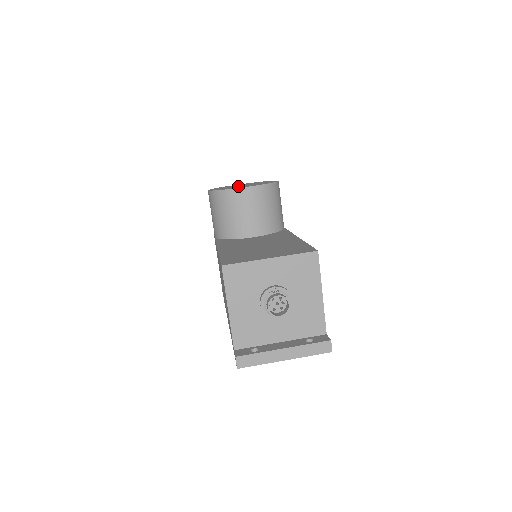
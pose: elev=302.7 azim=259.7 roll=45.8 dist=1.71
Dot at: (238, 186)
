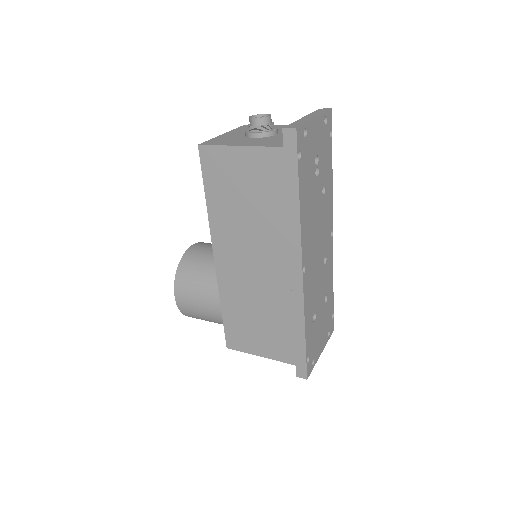
Dot at: occluded
